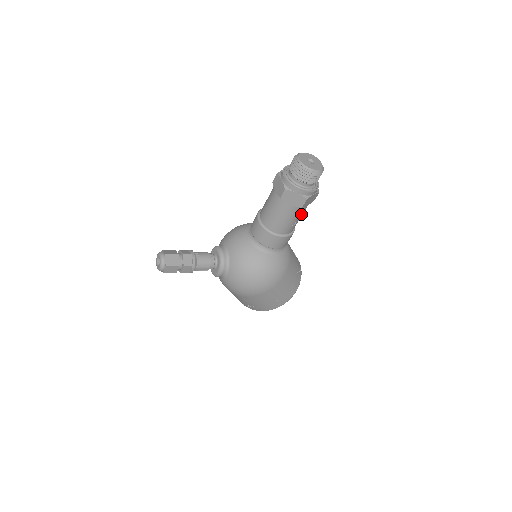
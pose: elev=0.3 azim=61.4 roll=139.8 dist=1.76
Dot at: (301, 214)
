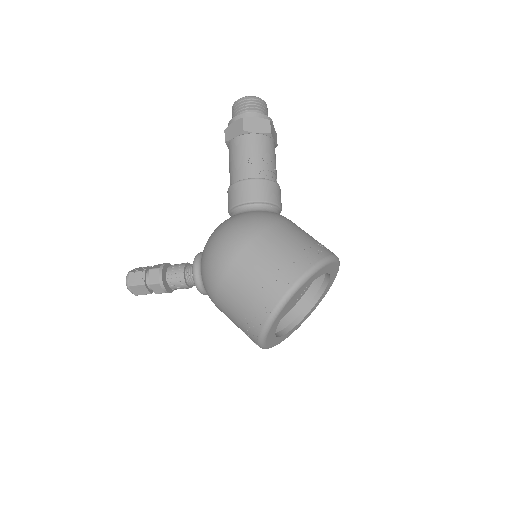
Dot at: (257, 148)
